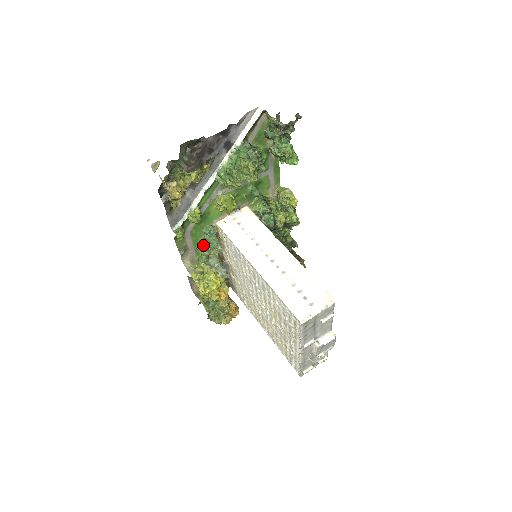
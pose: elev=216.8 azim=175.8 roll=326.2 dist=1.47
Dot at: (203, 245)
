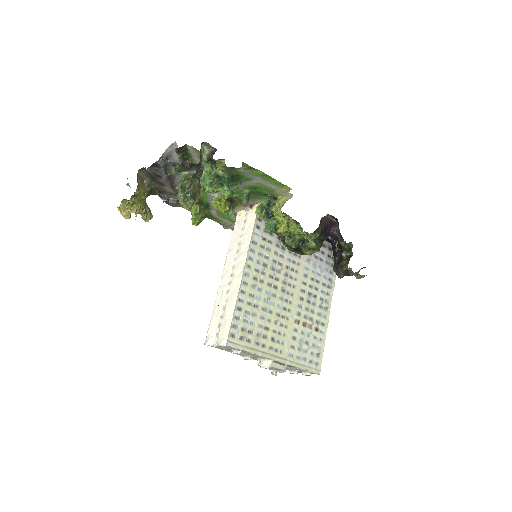
Dot at: (231, 228)
